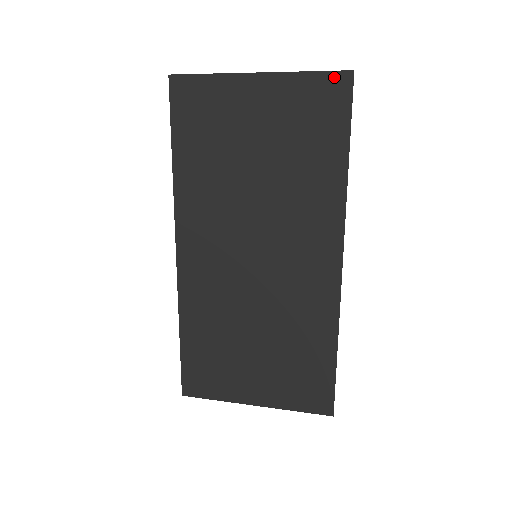
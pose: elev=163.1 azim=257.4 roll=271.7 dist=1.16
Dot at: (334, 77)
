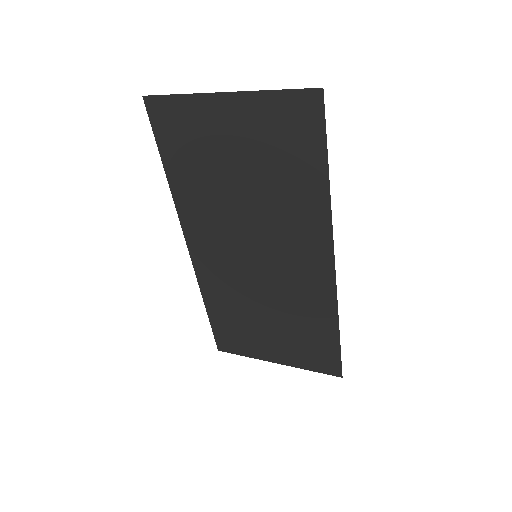
Dot at: (303, 95)
